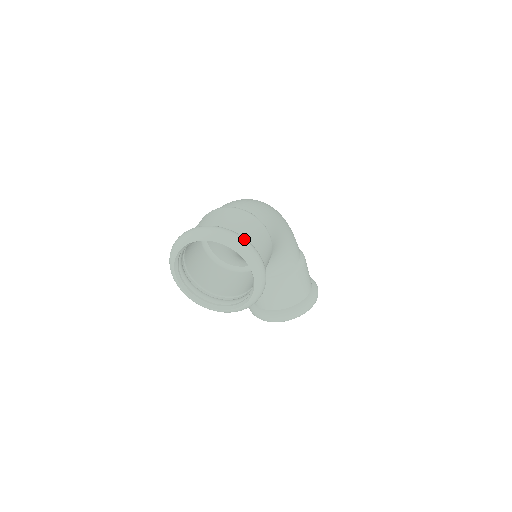
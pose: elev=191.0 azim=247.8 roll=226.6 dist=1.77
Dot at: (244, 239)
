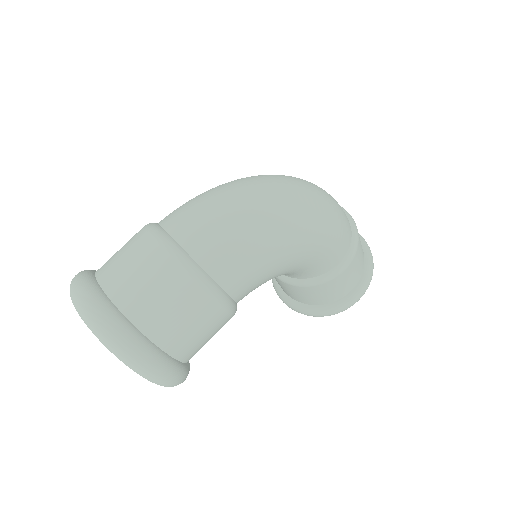
Dot at: (136, 351)
